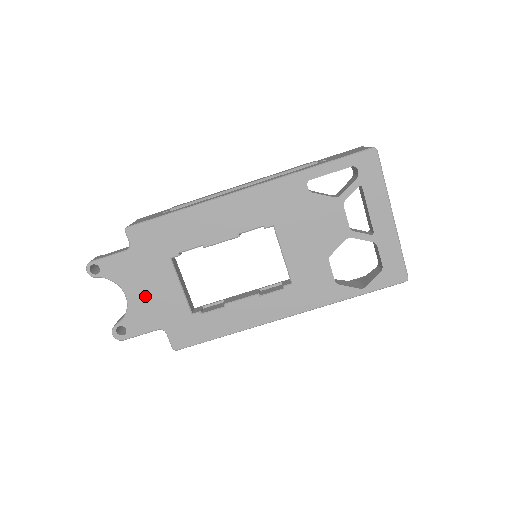
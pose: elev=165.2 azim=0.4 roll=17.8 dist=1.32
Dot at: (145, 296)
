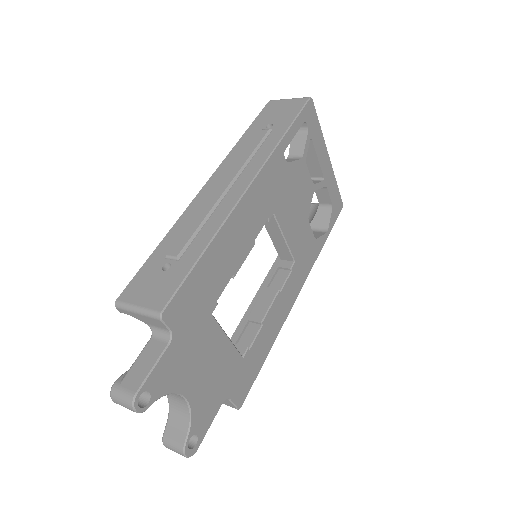
Dot at: (202, 379)
